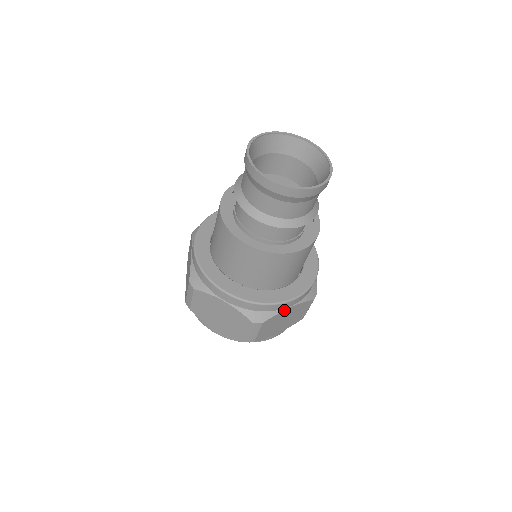
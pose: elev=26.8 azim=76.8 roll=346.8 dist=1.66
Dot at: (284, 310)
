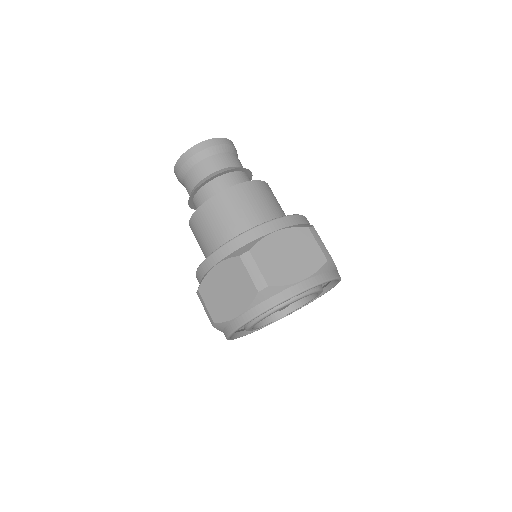
Dot at: (268, 235)
